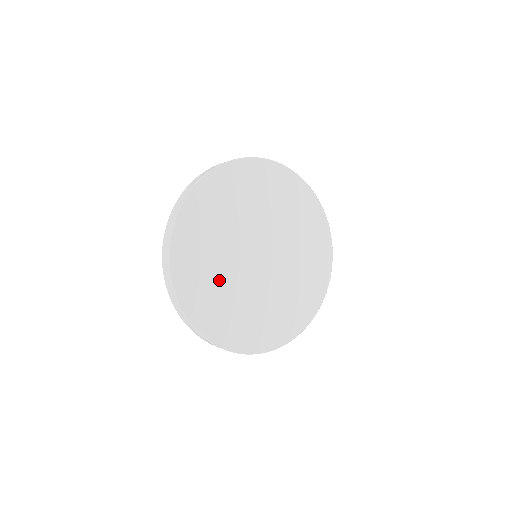
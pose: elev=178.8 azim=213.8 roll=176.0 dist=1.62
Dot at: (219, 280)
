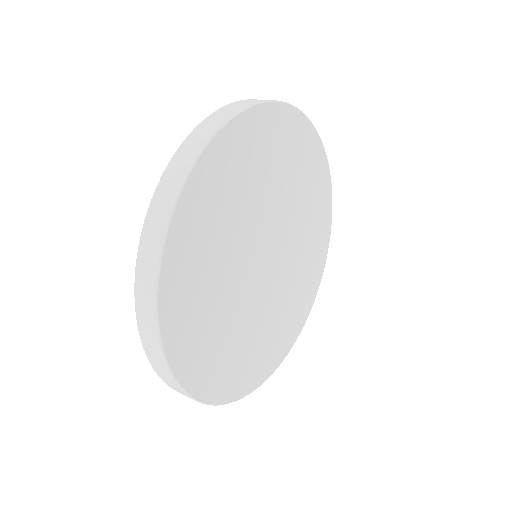
Dot at: (218, 264)
